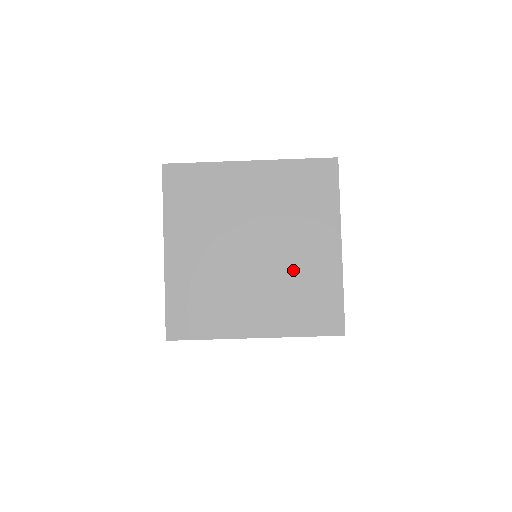
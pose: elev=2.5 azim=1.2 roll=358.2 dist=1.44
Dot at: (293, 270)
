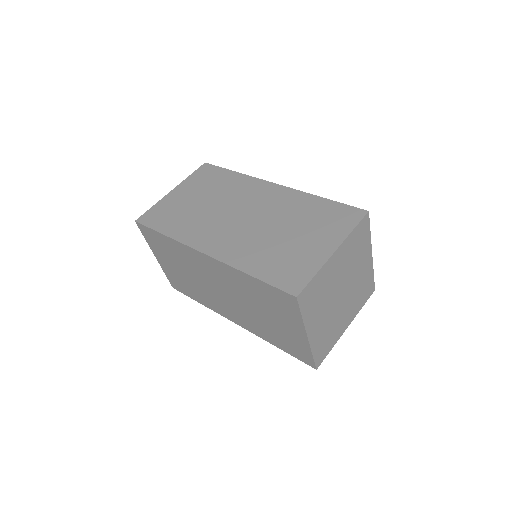
Dot at: (357, 285)
